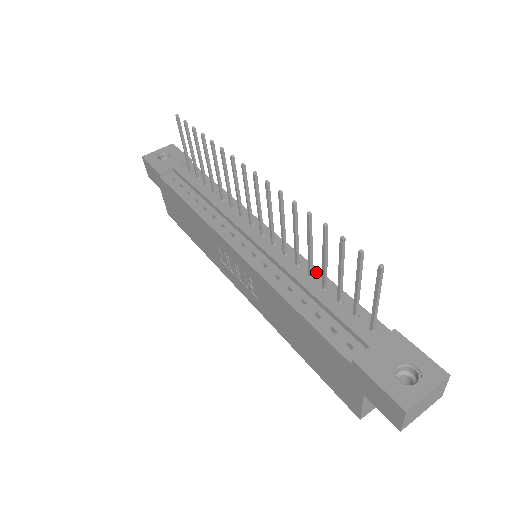
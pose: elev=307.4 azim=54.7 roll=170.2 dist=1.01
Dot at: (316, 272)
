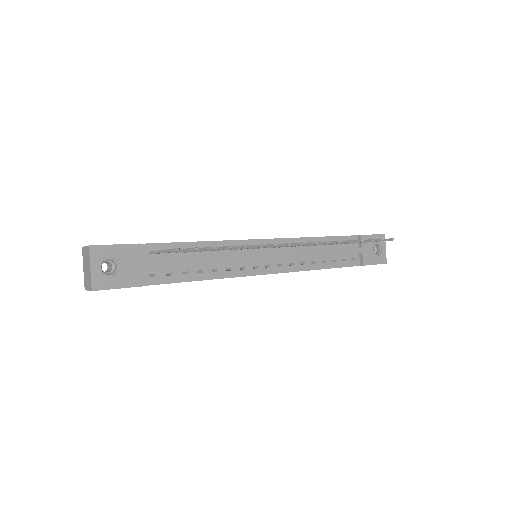
Dot at: (312, 240)
